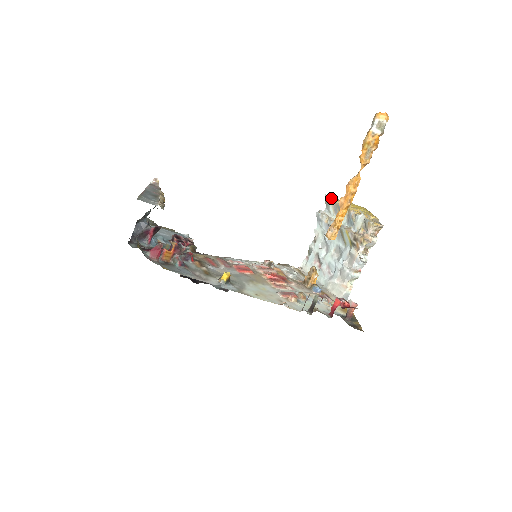
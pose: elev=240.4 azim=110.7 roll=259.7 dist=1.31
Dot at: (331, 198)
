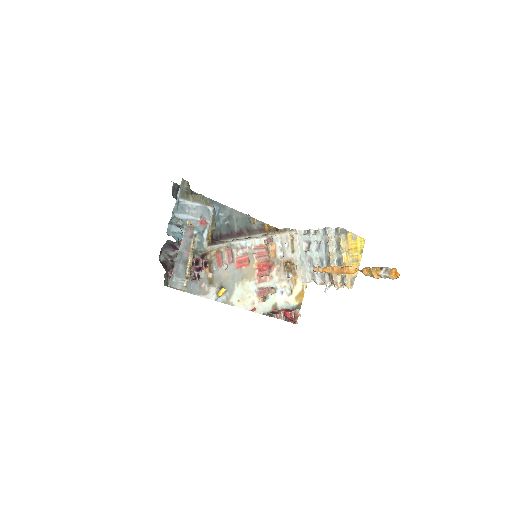
Dot at: (340, 235)
